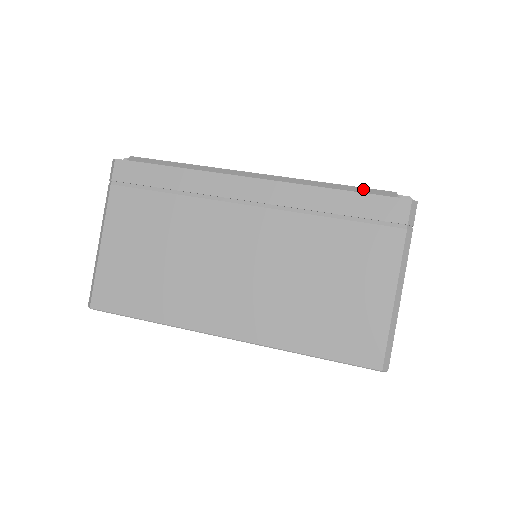
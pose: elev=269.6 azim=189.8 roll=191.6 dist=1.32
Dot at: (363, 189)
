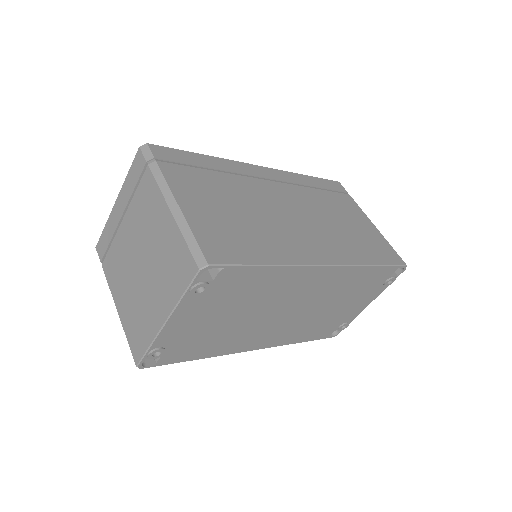
Dot at: occluded
